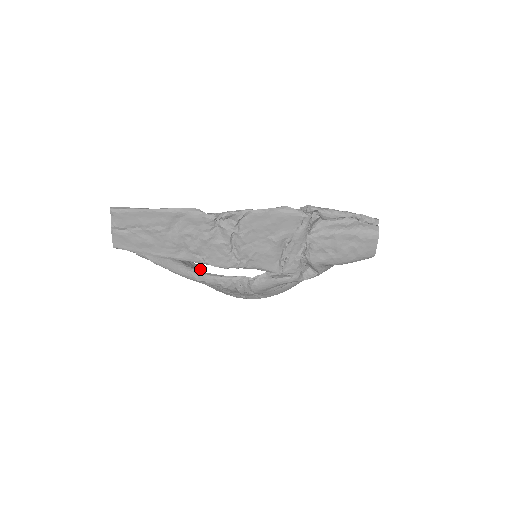
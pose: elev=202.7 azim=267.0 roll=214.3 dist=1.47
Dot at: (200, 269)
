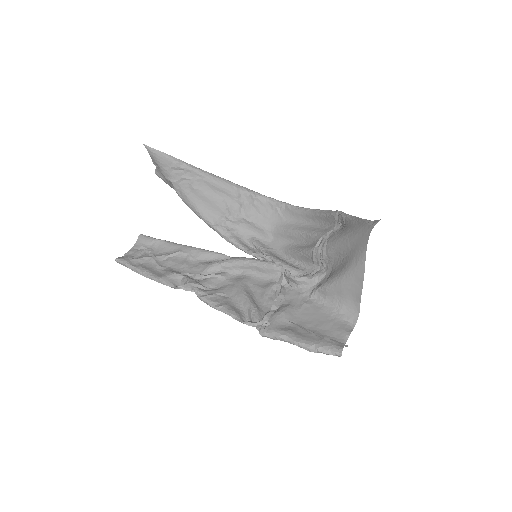
Dot at: (222, 192)
